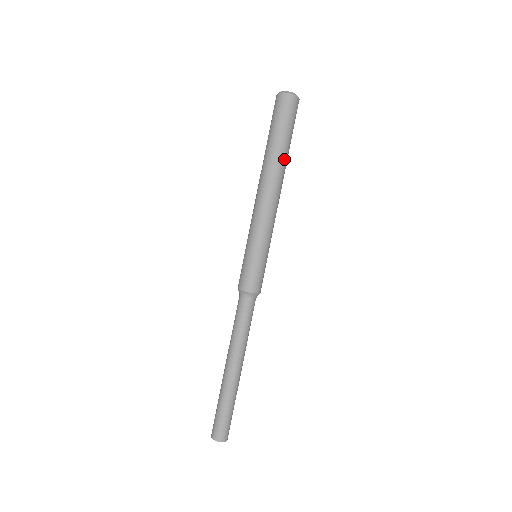
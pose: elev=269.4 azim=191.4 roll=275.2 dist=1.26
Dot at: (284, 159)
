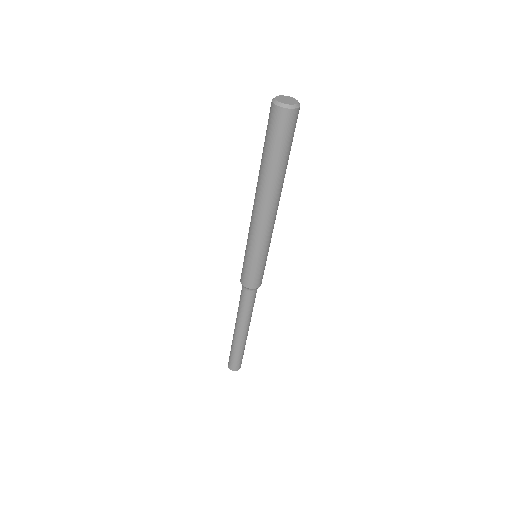
Dot at: (284, 175)
